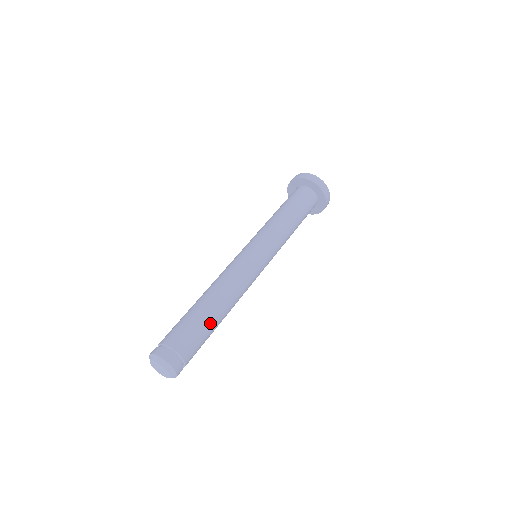
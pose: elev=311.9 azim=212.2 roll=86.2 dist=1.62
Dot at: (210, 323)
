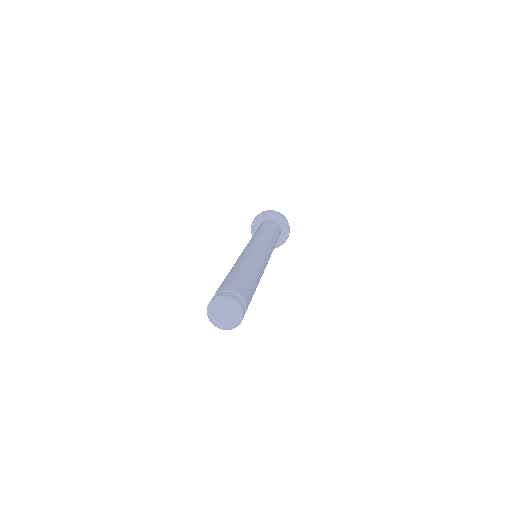
Dot at: (243, 274)
